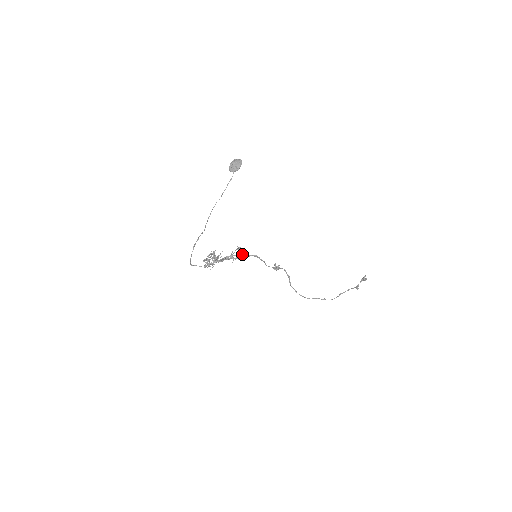
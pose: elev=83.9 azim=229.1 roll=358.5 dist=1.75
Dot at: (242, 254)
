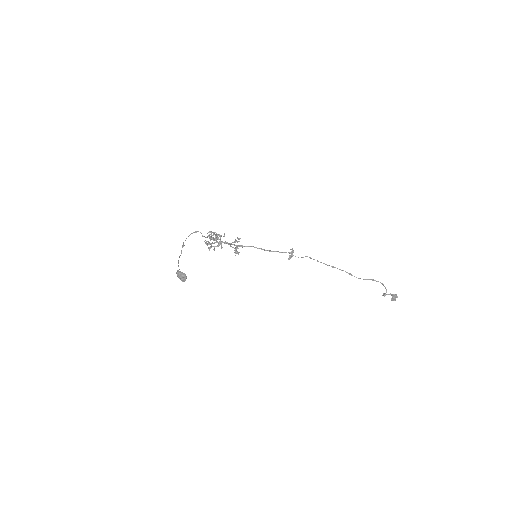
Dot at: (238, 254)
